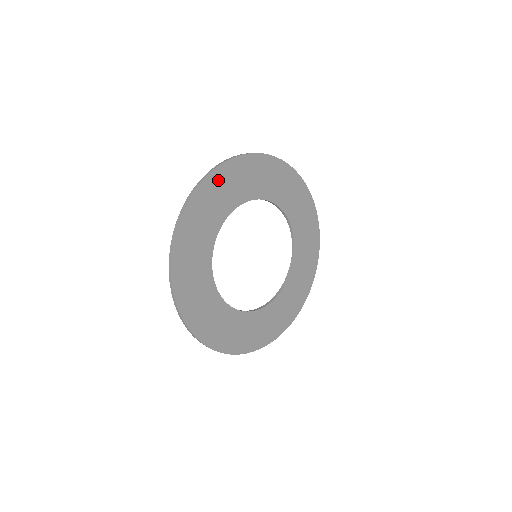
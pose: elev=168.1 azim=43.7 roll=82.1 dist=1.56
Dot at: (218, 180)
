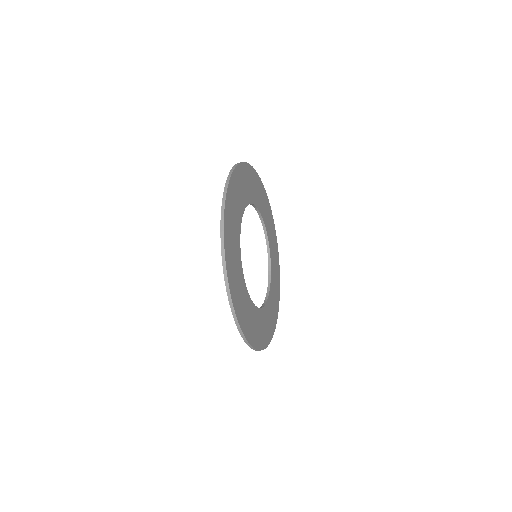
Dot at: (238, 176)
